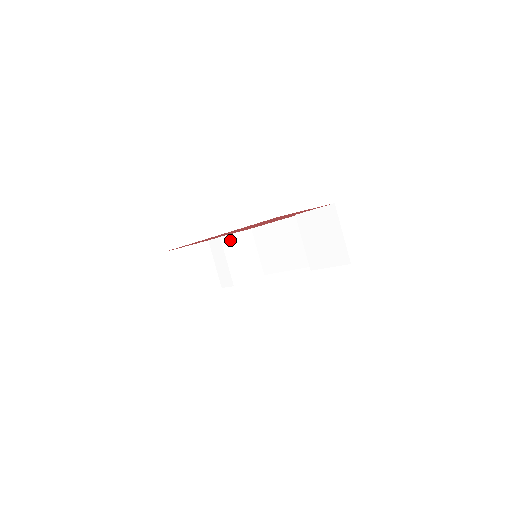
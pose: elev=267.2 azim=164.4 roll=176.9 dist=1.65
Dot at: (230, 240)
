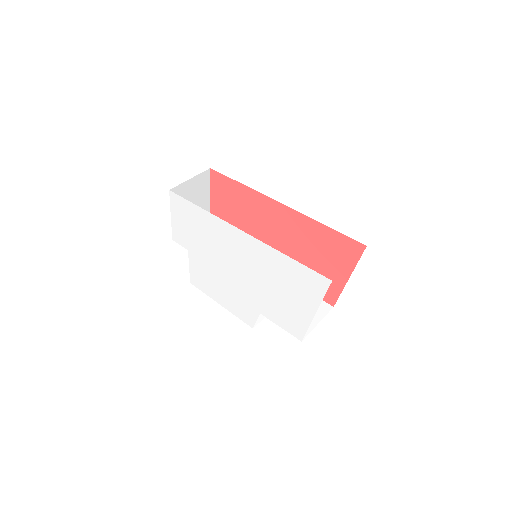
Dot at: occluded
